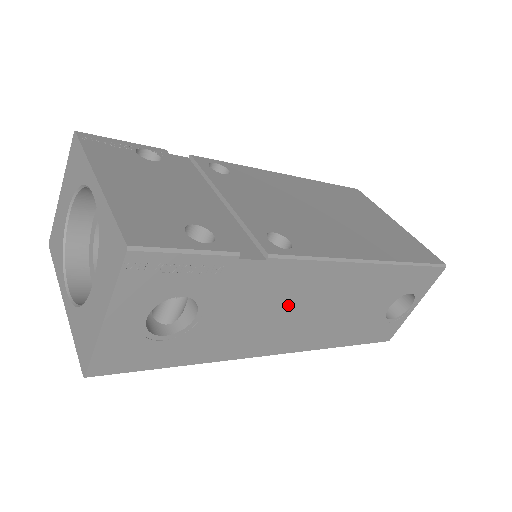
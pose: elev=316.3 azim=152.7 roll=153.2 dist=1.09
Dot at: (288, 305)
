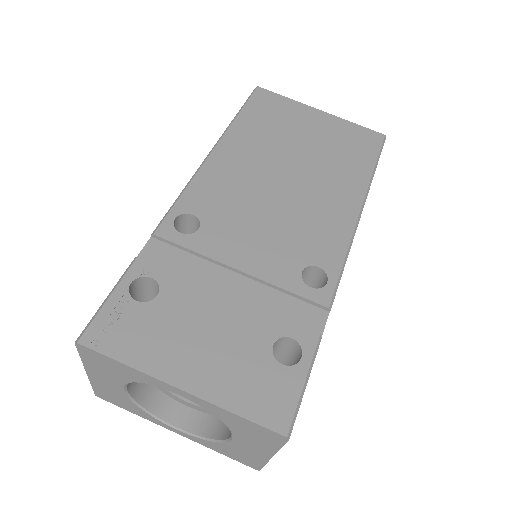
Dot at: occluded
